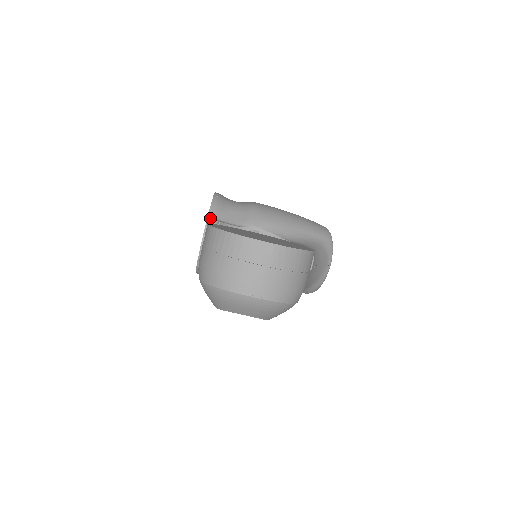
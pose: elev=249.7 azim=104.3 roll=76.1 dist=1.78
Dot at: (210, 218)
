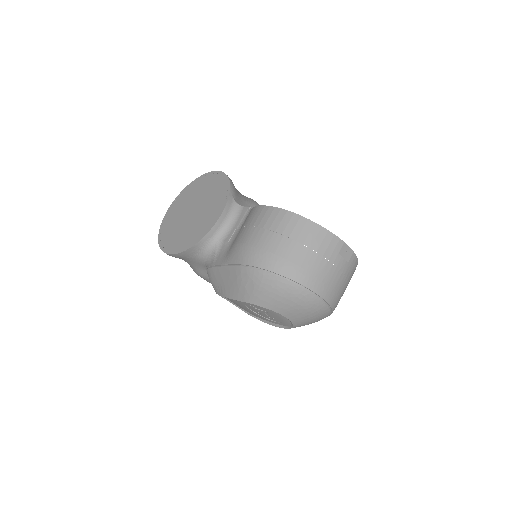
Dot at: (231, 198)
